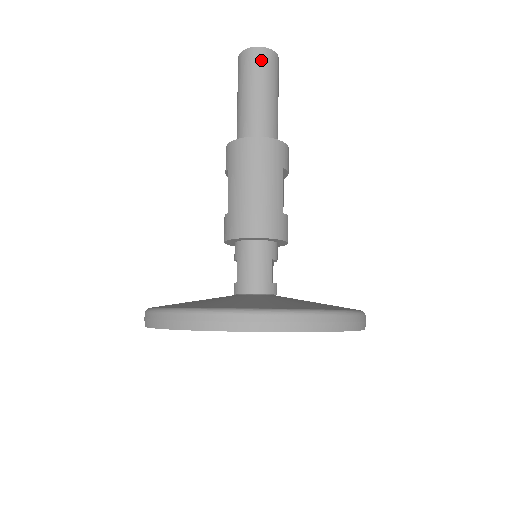
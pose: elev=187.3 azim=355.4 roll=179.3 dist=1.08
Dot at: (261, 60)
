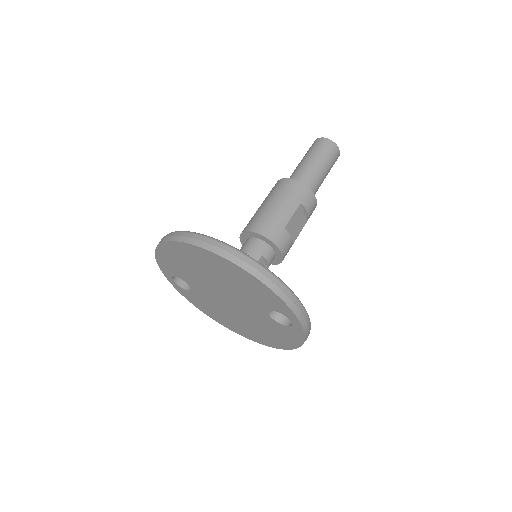
Dot at: (322, 144)
